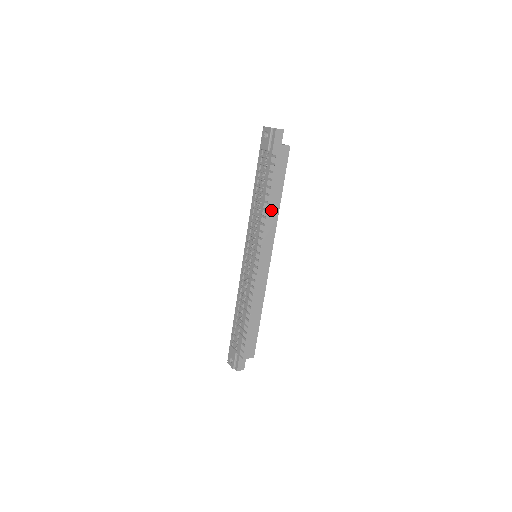
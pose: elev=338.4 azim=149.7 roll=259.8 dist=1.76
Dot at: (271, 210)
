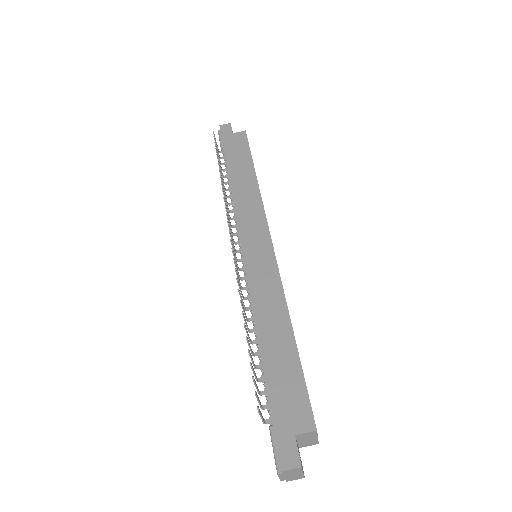
Dot at: (245, 189)
